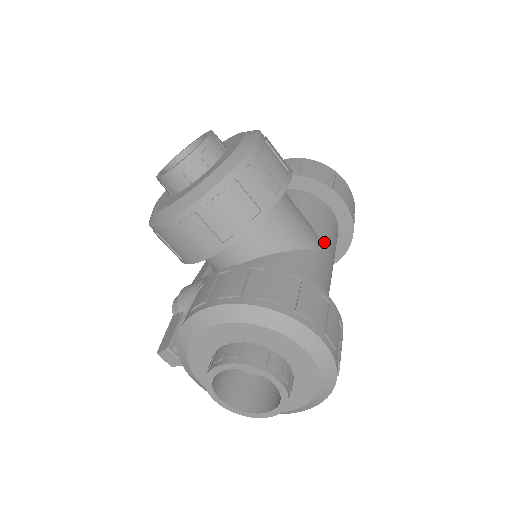
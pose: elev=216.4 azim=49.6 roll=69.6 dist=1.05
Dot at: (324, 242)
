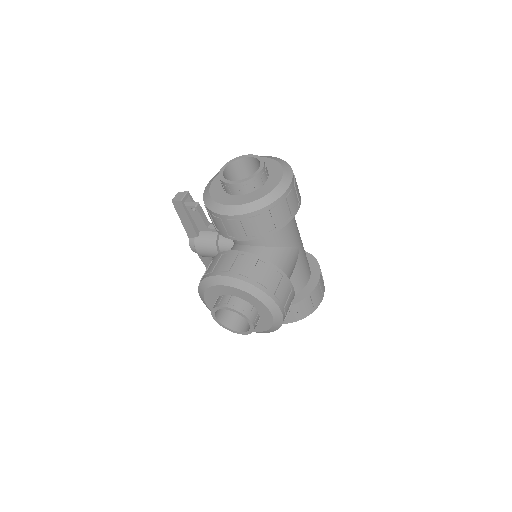
Dot at: (297, 242)
